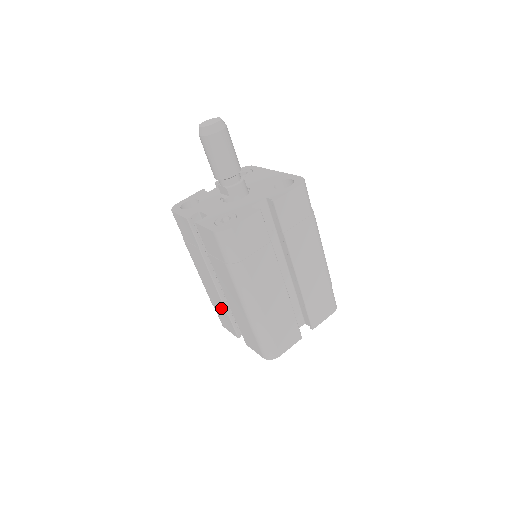
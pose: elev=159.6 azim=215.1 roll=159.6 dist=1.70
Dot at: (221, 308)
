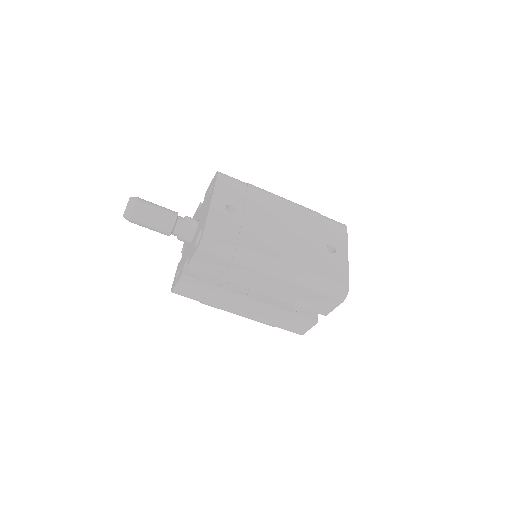
Dot at: occluded
